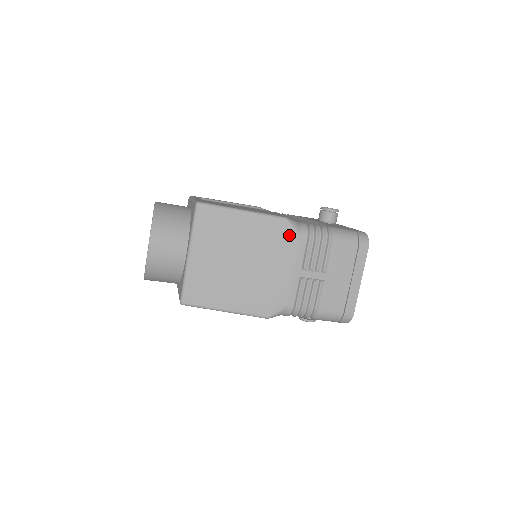
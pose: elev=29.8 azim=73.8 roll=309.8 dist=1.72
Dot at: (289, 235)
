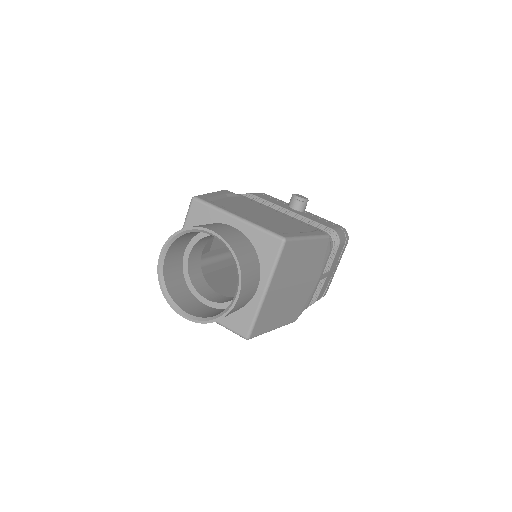
Dot at: (326, 250)
